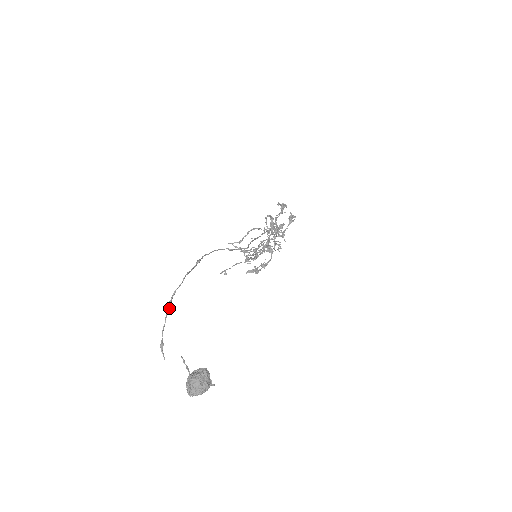
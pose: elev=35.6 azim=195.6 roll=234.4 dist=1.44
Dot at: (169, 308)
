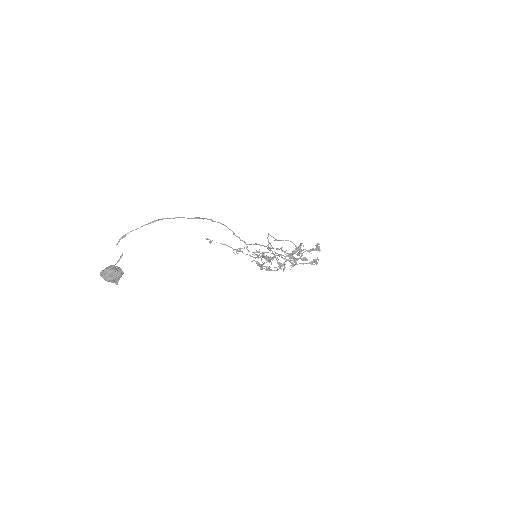
Dot at: occluded
